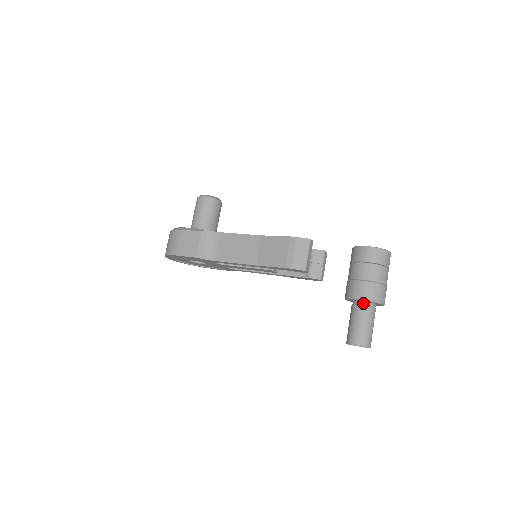
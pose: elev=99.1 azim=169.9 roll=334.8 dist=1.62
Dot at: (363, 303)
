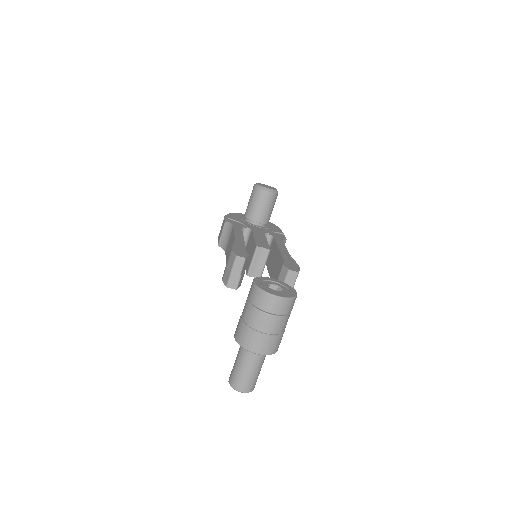
Dot at: occluded
